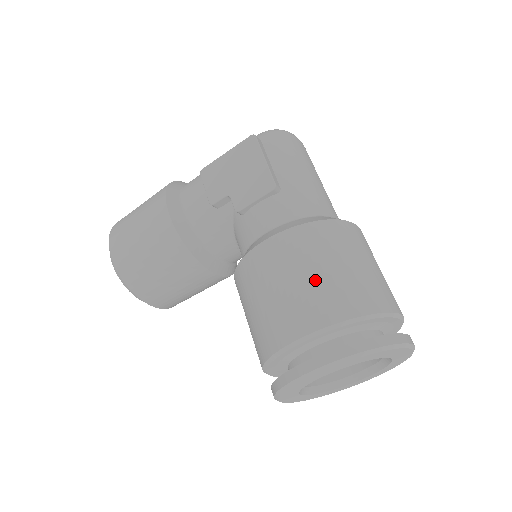
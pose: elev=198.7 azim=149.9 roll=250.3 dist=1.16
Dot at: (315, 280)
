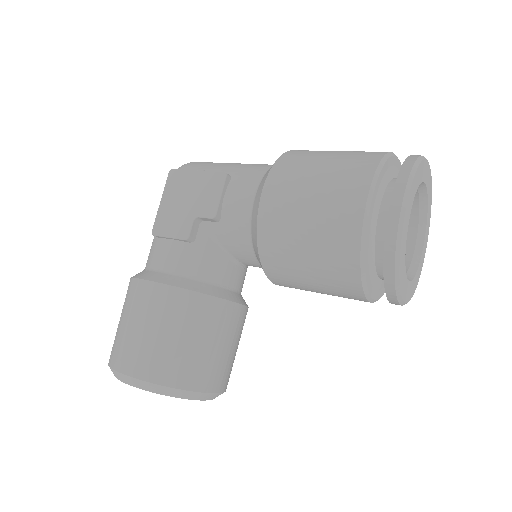
Dot at: (327, 172)
